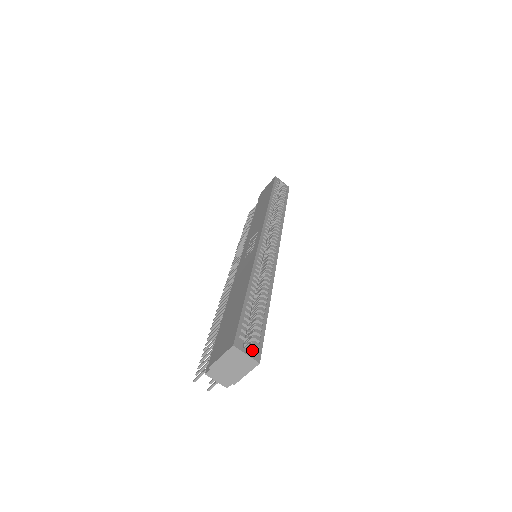
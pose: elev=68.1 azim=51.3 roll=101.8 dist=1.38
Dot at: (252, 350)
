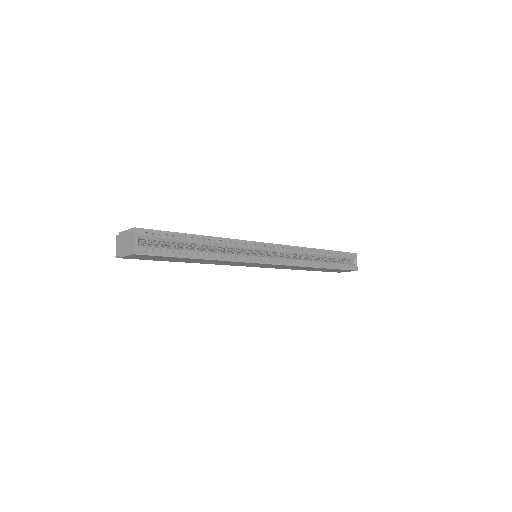
Dot at: (142, 246)
